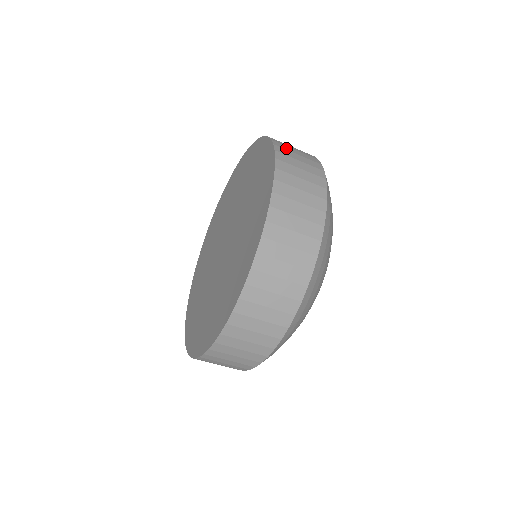
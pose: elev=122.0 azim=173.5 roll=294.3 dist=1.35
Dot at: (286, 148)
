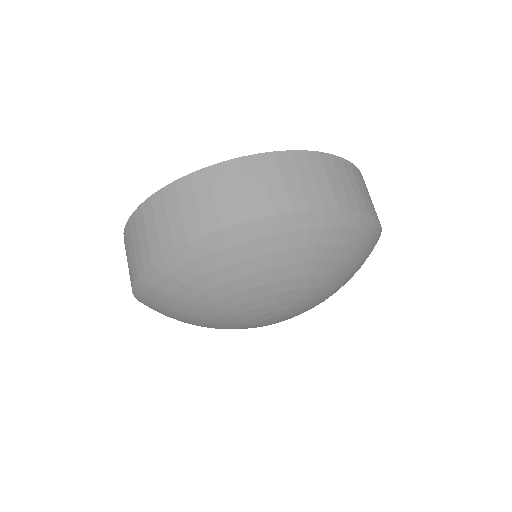
Dot at: (357, 176)
